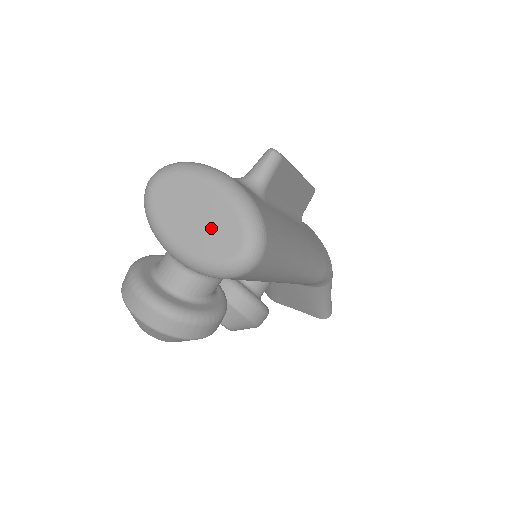
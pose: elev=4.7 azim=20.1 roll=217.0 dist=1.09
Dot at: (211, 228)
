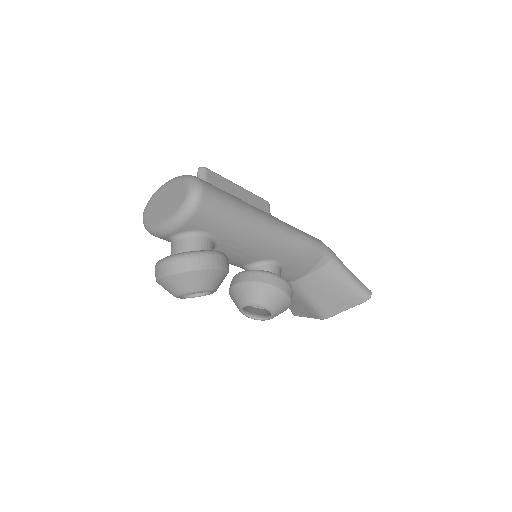
Dot at: (173, 198)
